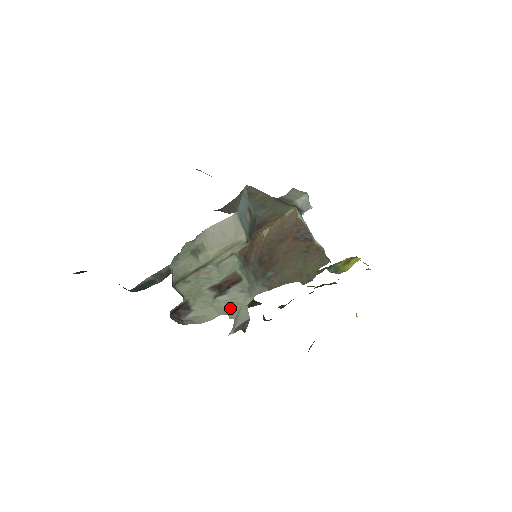
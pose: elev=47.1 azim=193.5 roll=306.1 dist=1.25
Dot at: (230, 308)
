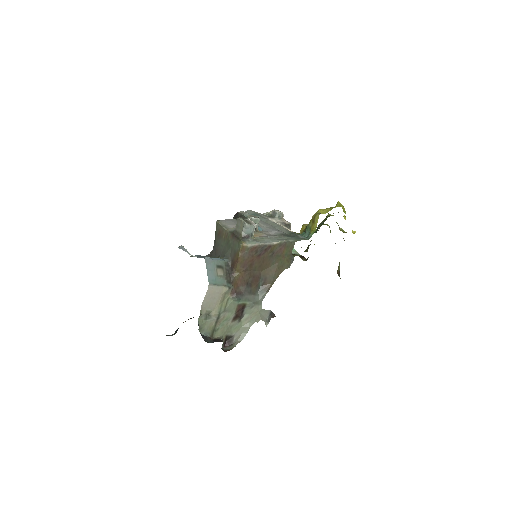
Dot at: (253, 318)
